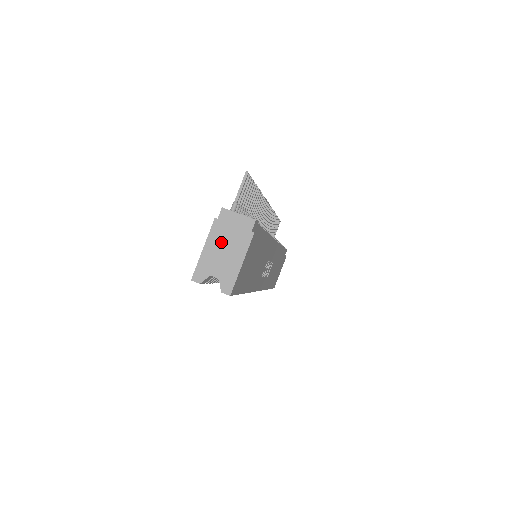
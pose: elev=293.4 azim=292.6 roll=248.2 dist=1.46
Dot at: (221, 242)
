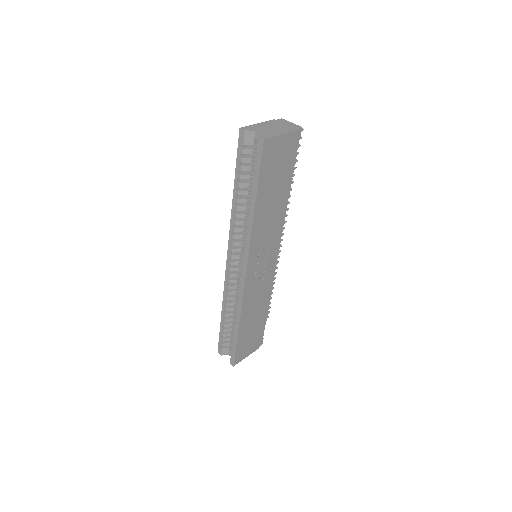
Dot at: (272, 125)
